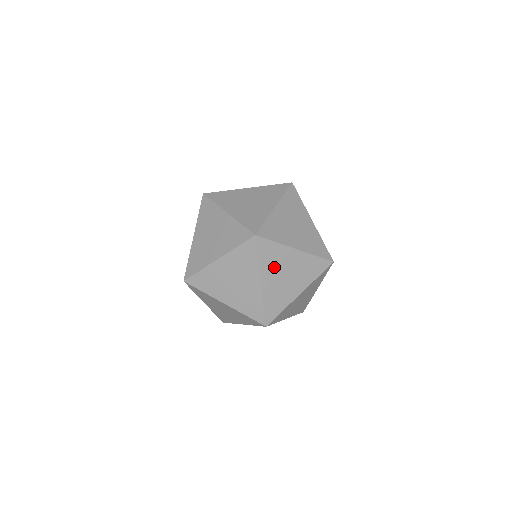
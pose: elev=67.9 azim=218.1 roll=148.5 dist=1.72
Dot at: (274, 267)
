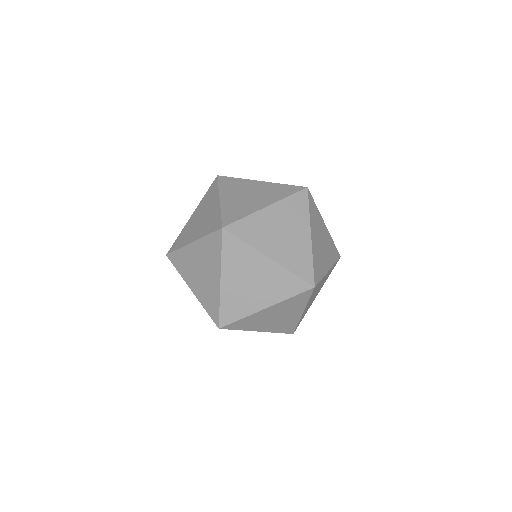
Dot at: (313, 295)
